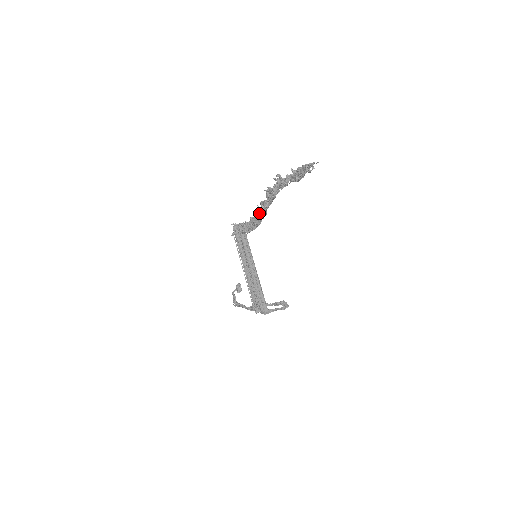
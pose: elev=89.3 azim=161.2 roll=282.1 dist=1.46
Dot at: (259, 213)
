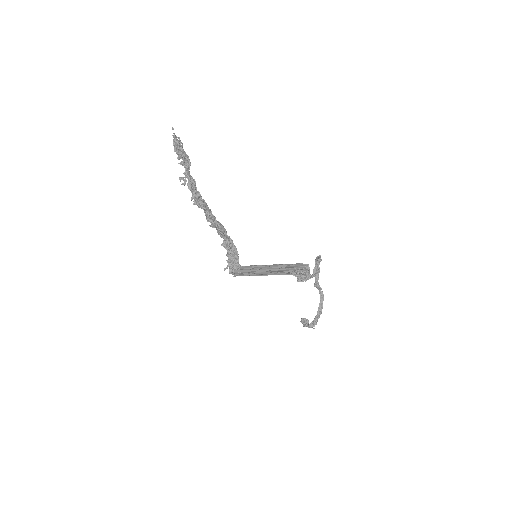
Dot at: (217, 229)
